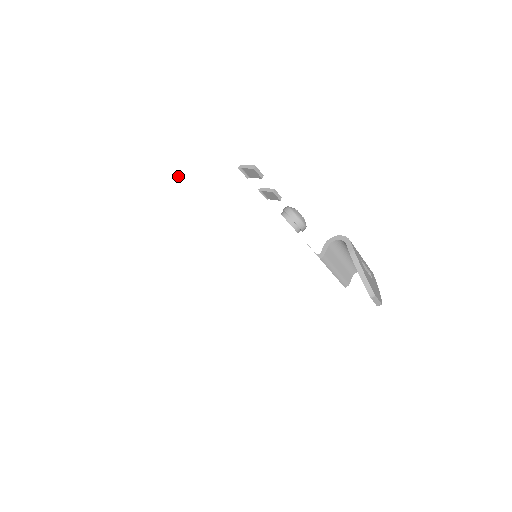
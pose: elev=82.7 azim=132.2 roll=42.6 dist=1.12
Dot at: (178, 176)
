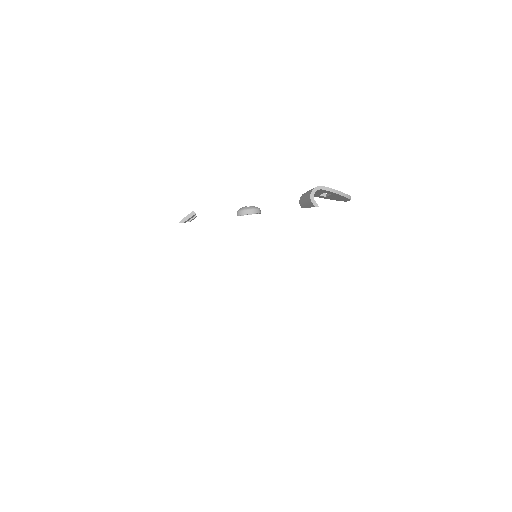
Dot at: (284, 251)
